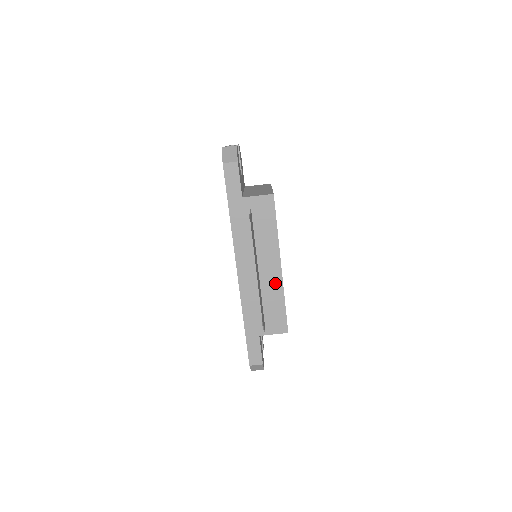
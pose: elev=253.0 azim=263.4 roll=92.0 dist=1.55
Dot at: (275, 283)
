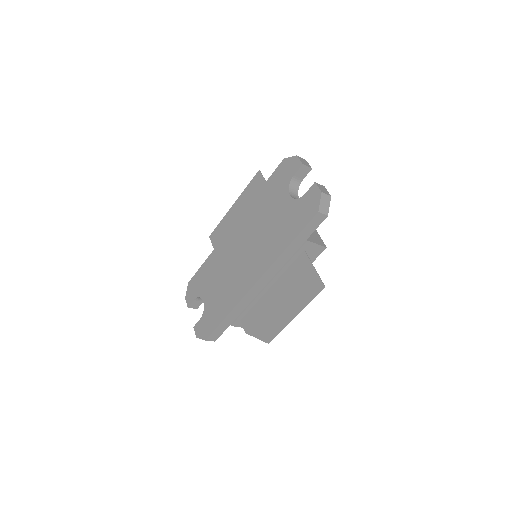
Dot at: occluded
